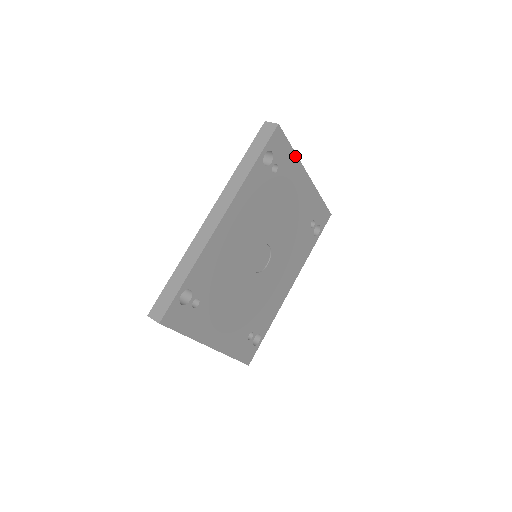
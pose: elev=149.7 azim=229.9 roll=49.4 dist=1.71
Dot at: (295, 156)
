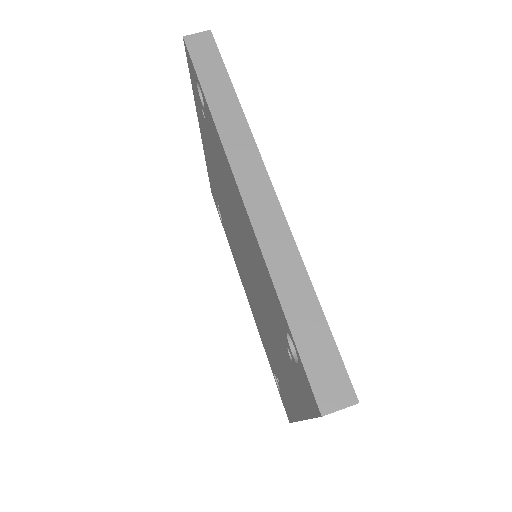
Dot at: occluded
